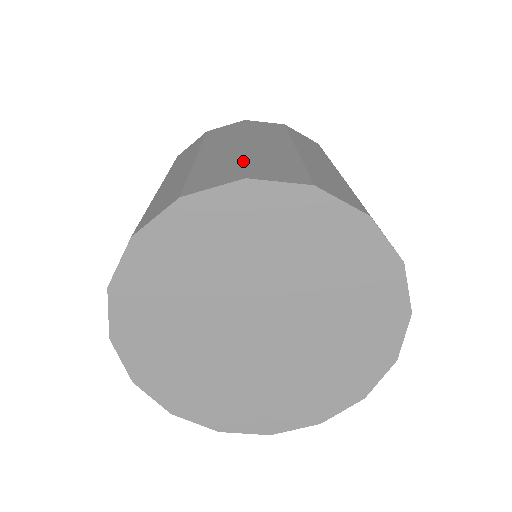
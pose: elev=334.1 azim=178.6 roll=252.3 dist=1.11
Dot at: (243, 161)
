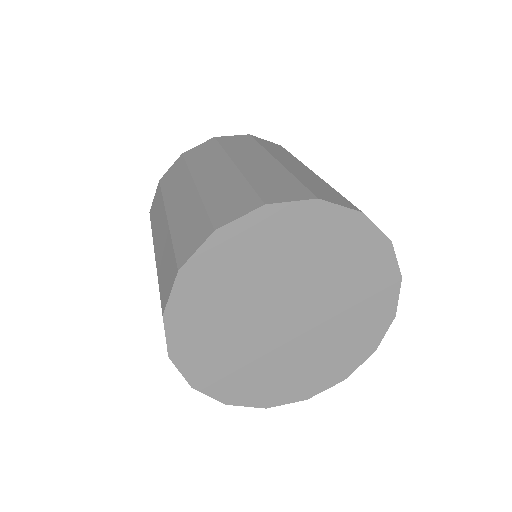
Dot at: (339, 193)
